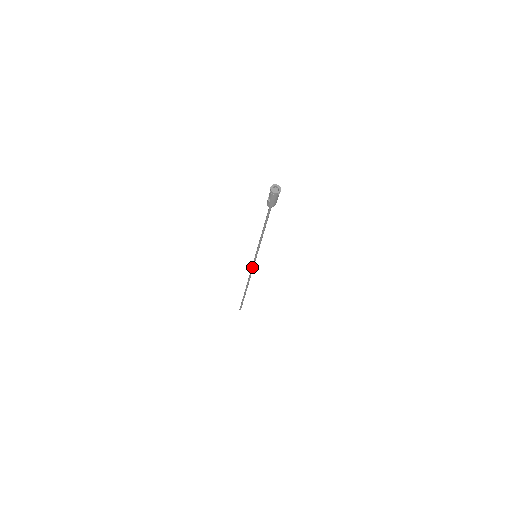
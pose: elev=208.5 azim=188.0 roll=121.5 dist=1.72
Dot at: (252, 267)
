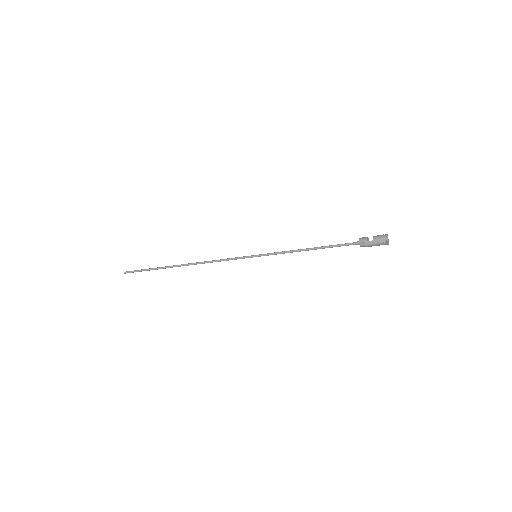
Dot at: (231, 258)
